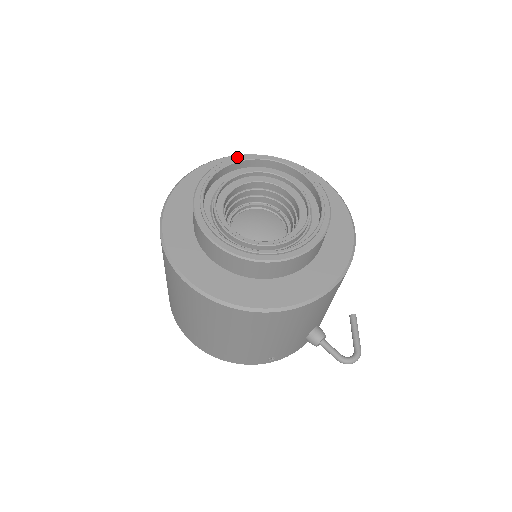
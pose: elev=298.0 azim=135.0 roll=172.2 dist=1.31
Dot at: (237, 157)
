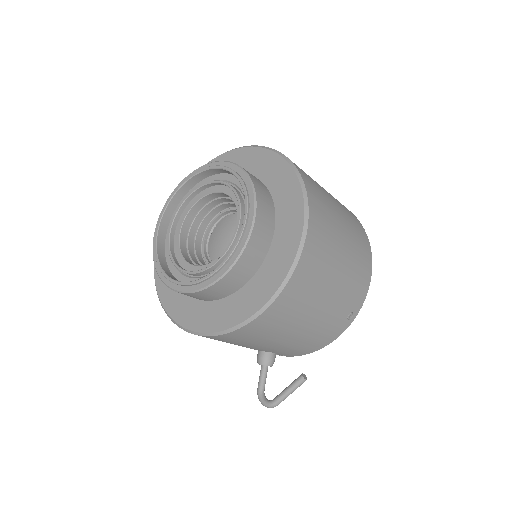
Dot at: (230, 163)
